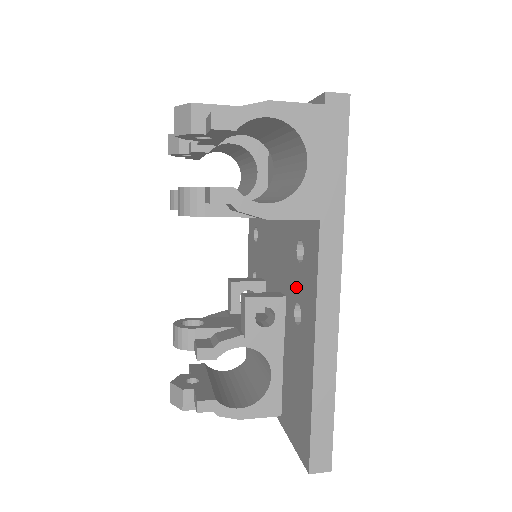
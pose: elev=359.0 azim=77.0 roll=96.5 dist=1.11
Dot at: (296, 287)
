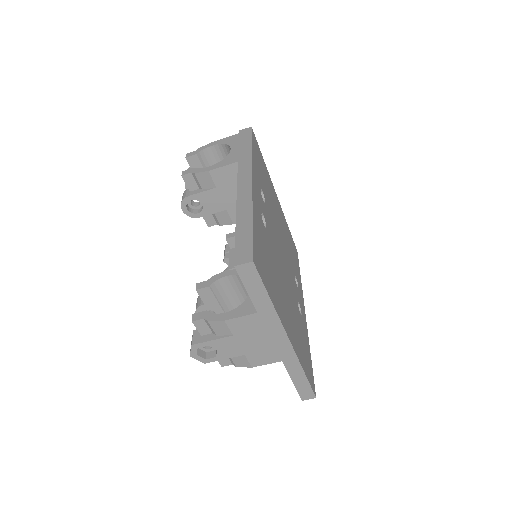
Dot at: occluded
